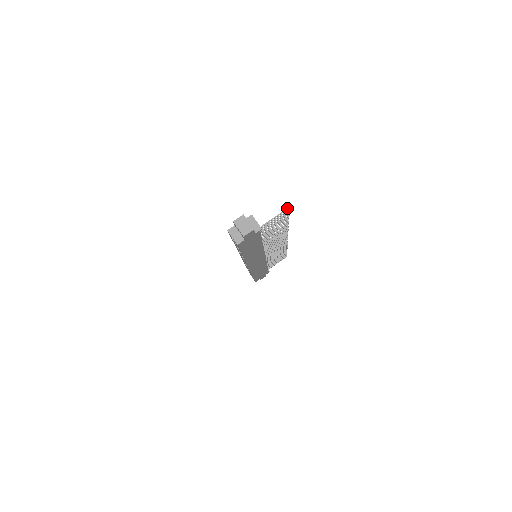
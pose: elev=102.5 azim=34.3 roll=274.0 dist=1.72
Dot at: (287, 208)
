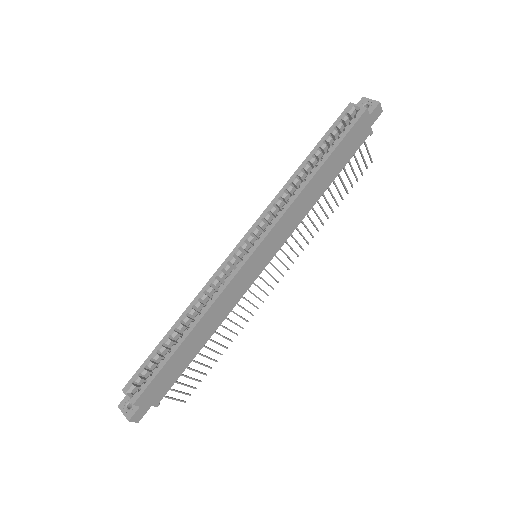
Dot at: (371, 160)
